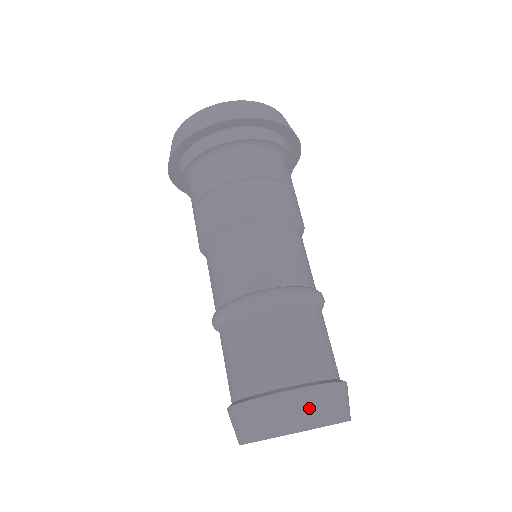
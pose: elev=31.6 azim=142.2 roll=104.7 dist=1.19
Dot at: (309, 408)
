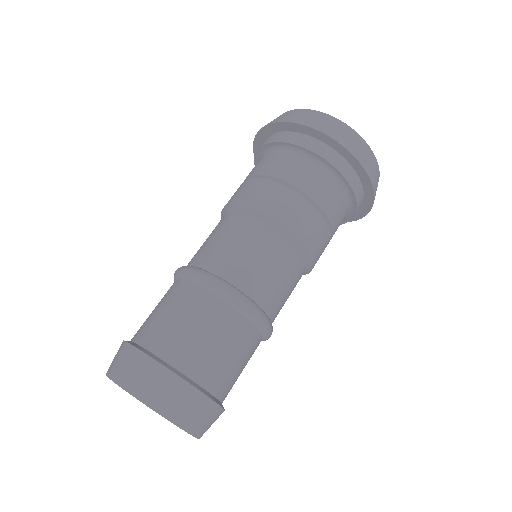
Dot at: (139, 374)
